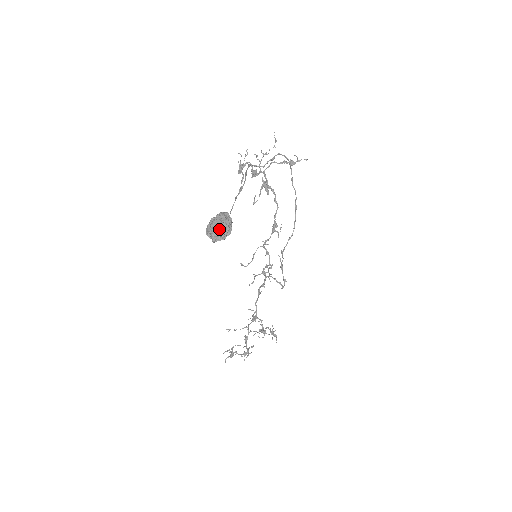
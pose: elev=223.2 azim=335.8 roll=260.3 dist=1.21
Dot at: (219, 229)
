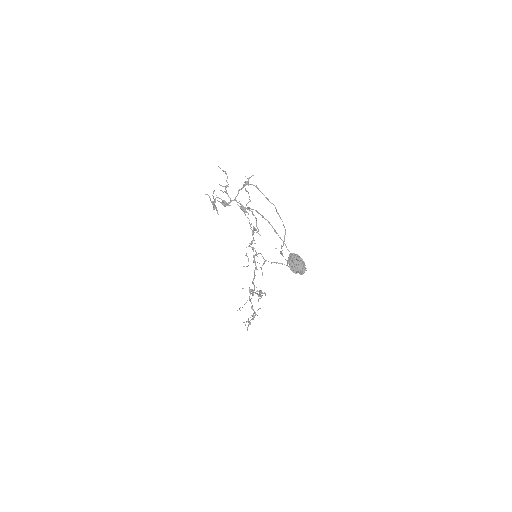
Dot at: (302, 266)
